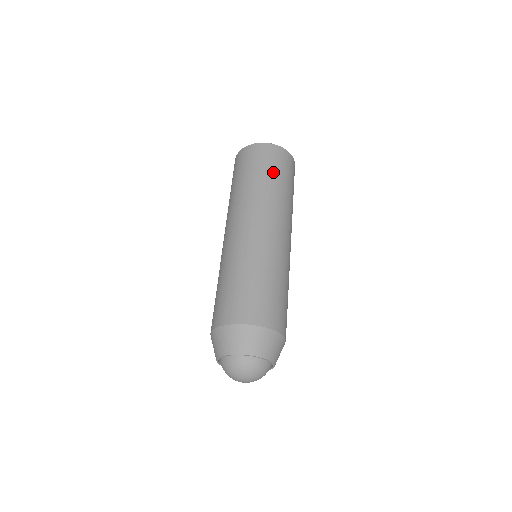
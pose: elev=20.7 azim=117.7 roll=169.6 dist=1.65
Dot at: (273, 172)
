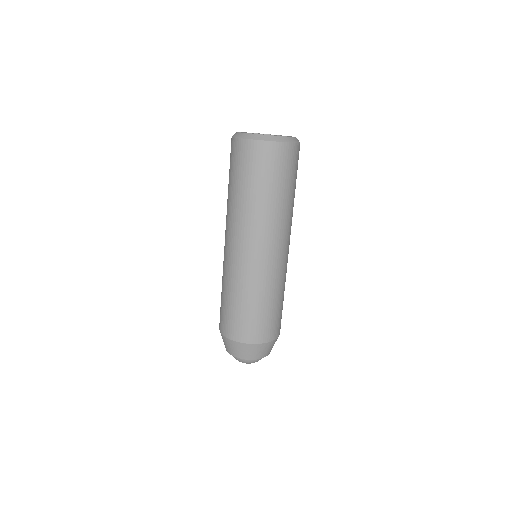
Dot at: (293, 183)
